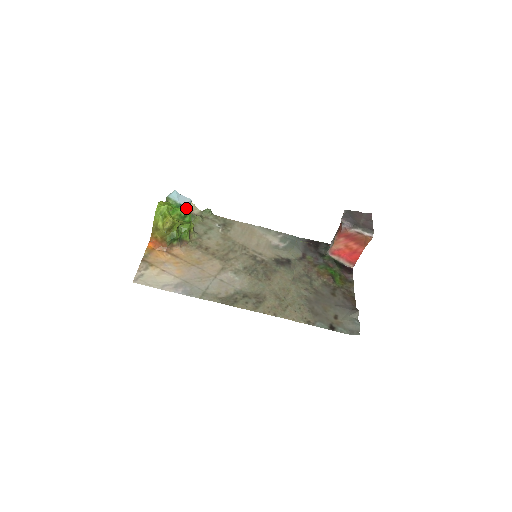
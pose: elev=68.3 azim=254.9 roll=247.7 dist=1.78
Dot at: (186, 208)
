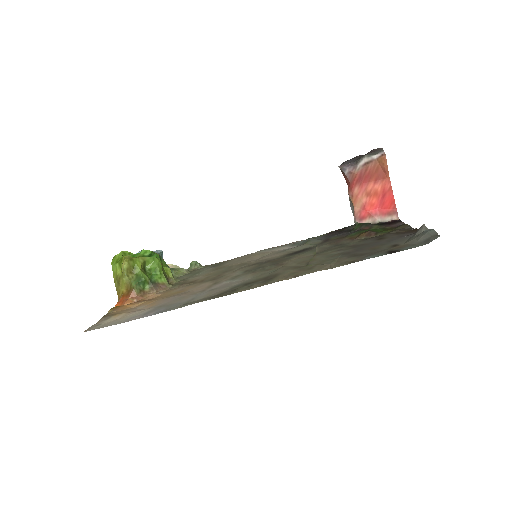
Dot at: occluded
